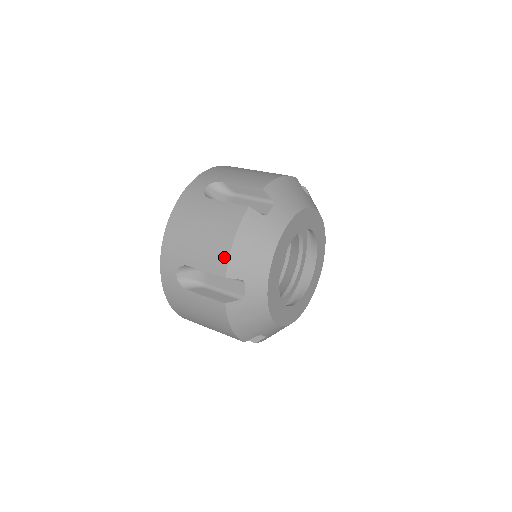
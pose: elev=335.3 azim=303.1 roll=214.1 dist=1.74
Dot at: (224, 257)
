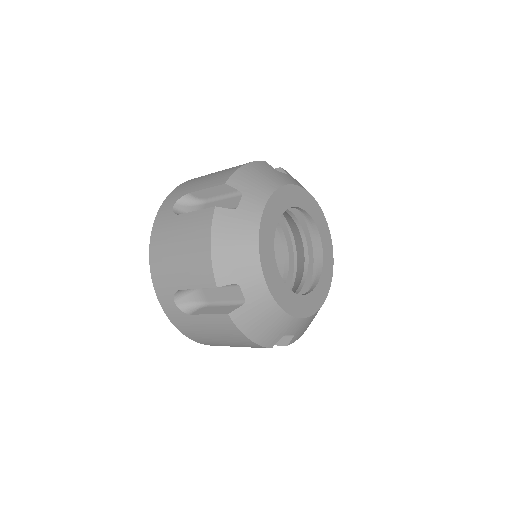
Dot at: (230, 173)
